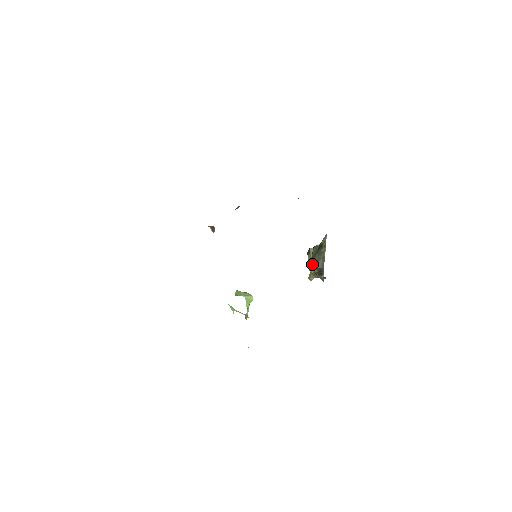
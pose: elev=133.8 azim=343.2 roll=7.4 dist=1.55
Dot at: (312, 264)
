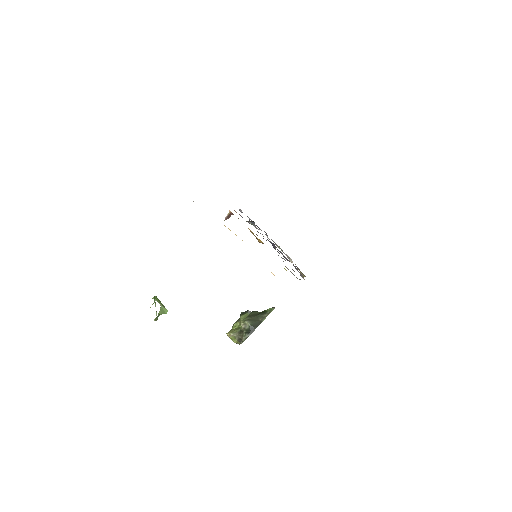
Dot at: (248, 319)
